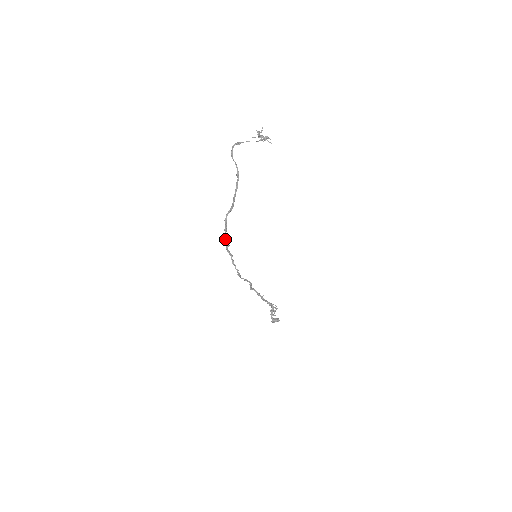
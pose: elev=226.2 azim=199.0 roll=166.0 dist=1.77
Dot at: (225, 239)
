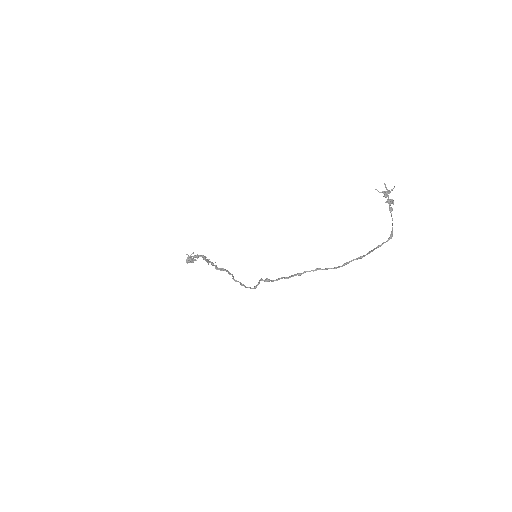
Dot at: occluded
